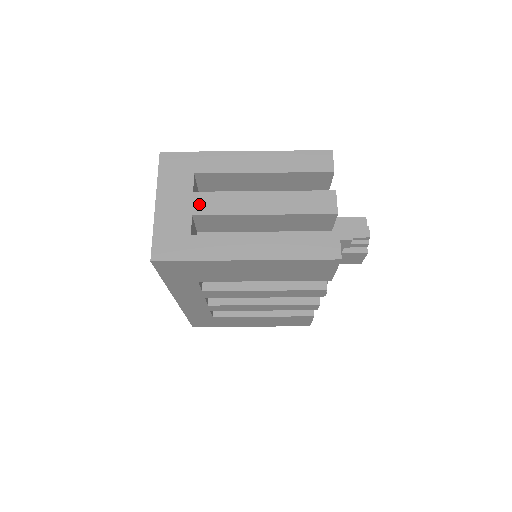
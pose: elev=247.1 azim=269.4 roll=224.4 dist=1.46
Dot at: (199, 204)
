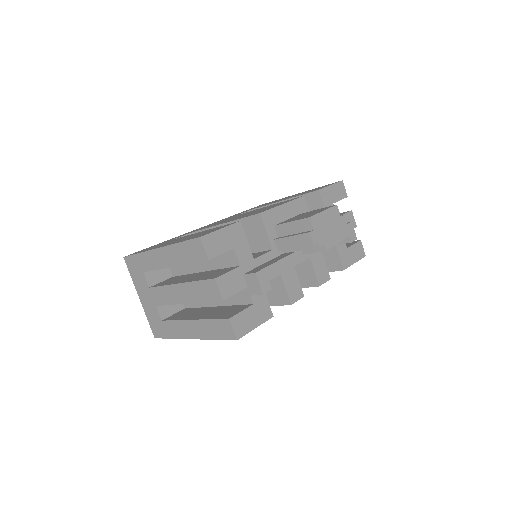
Dot at: (155, 297)
